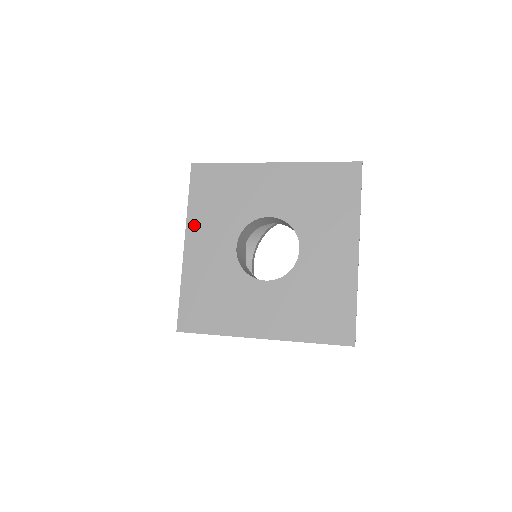
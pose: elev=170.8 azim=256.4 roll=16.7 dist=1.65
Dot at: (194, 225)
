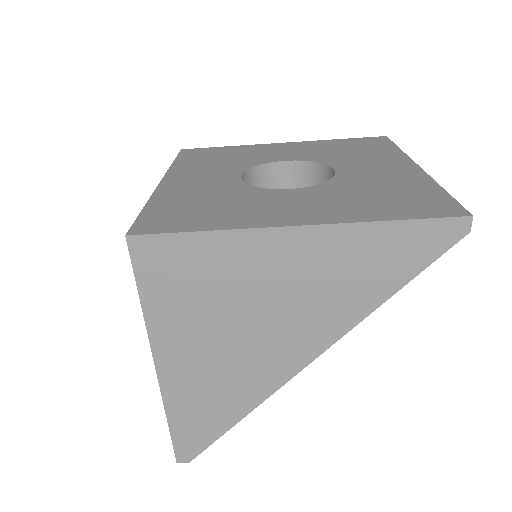
Dot at: (179, 171)
